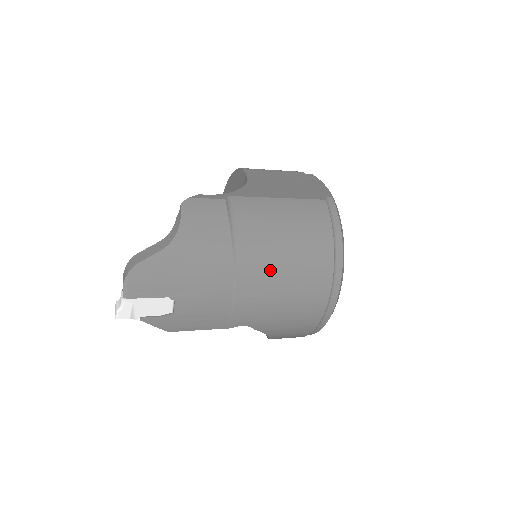
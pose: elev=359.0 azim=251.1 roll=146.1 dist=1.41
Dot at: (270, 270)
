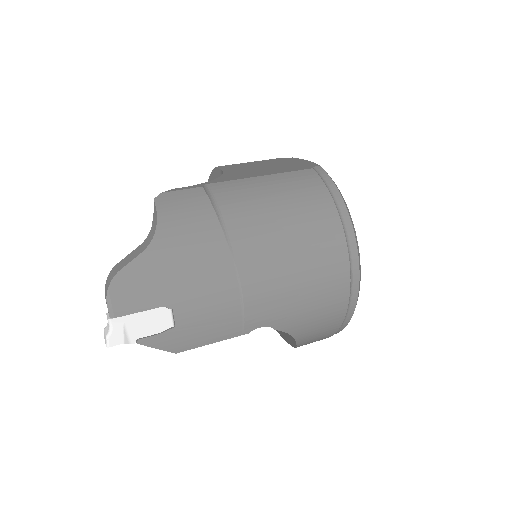
Dot at: (274, 250)
